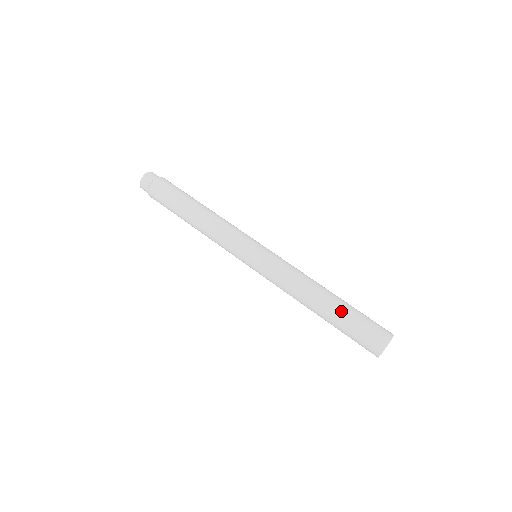
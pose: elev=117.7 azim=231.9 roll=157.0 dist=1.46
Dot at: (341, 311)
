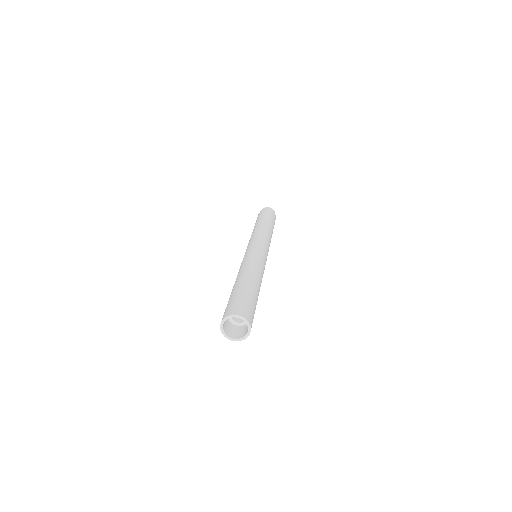
Dot at: (253, 290)
